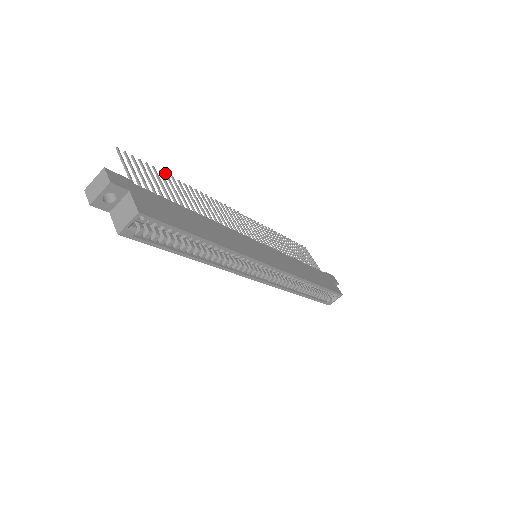
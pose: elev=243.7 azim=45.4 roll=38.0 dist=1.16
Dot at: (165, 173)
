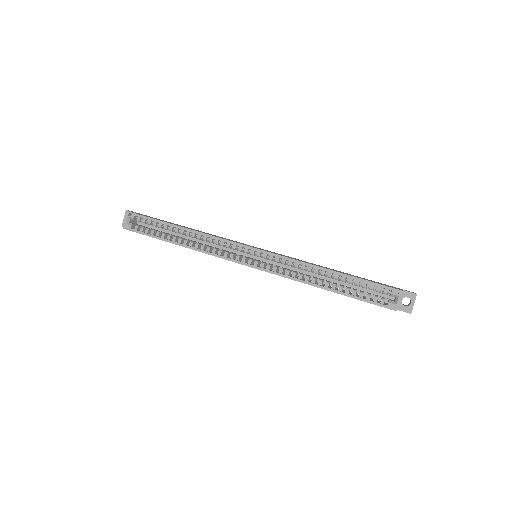
Dot at: occluded
